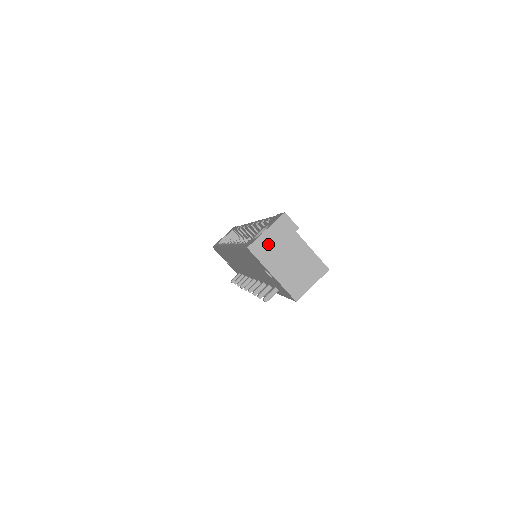
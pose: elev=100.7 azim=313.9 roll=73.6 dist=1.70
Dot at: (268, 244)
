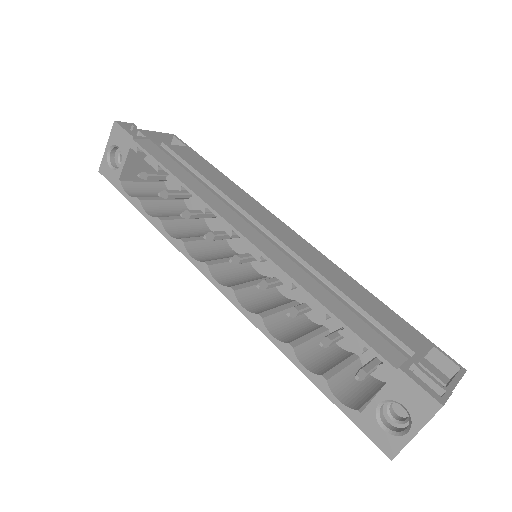
Dot at: occluded
